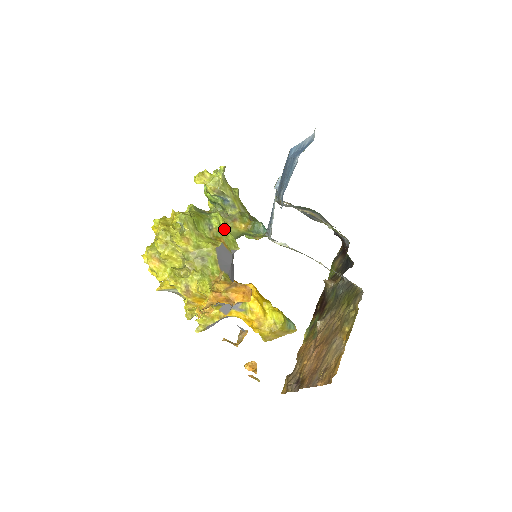
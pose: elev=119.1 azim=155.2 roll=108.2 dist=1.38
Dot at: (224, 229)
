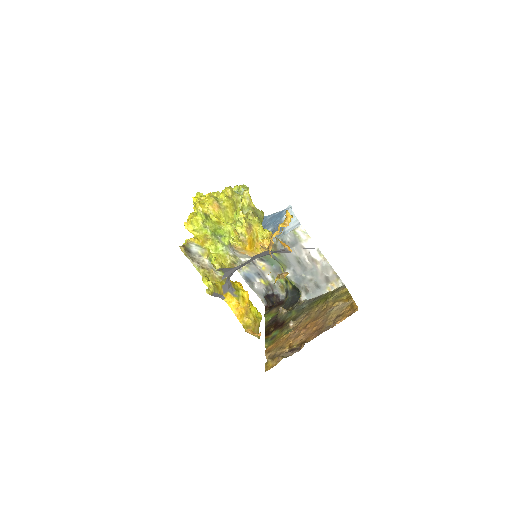
Dot at: occluded
